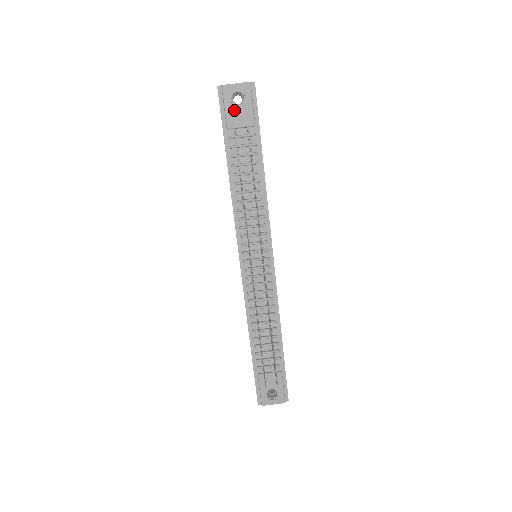
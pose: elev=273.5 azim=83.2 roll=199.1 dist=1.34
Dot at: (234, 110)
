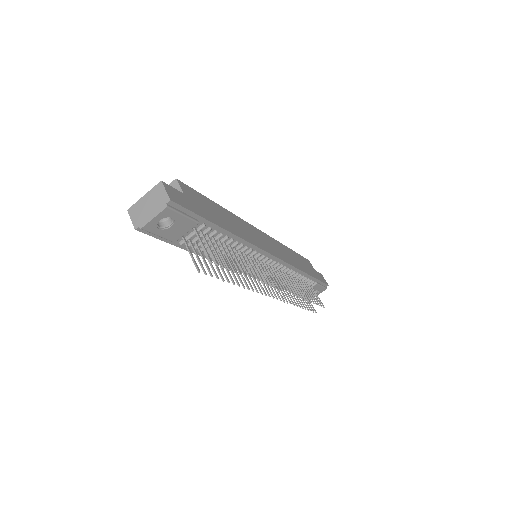
Dot at: (169, 231)
